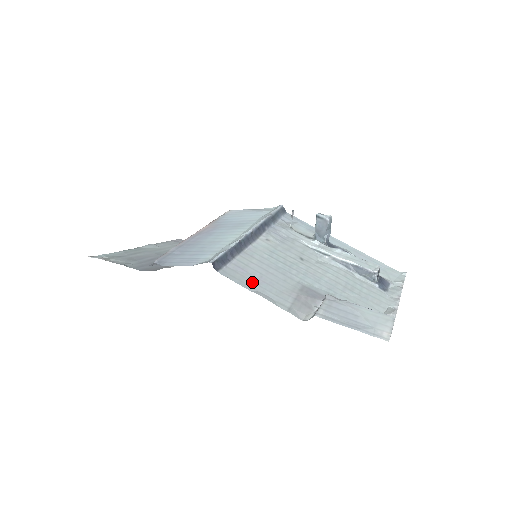
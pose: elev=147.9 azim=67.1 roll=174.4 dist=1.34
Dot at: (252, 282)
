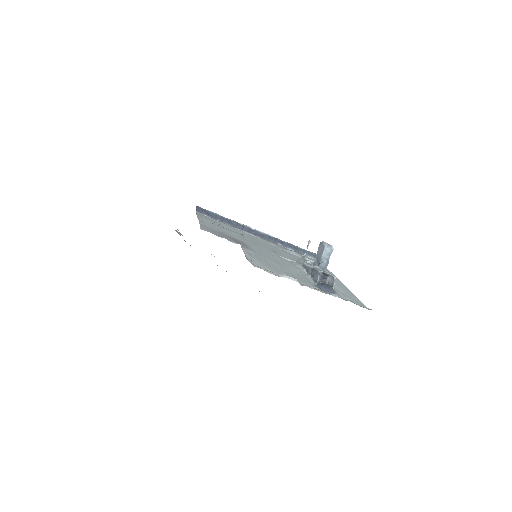
Dot at: (208, 221)
